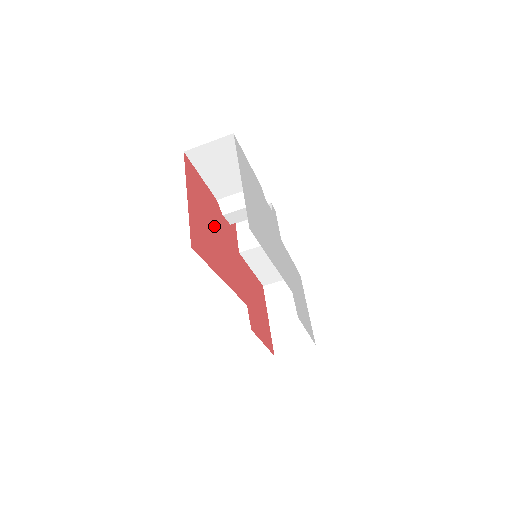
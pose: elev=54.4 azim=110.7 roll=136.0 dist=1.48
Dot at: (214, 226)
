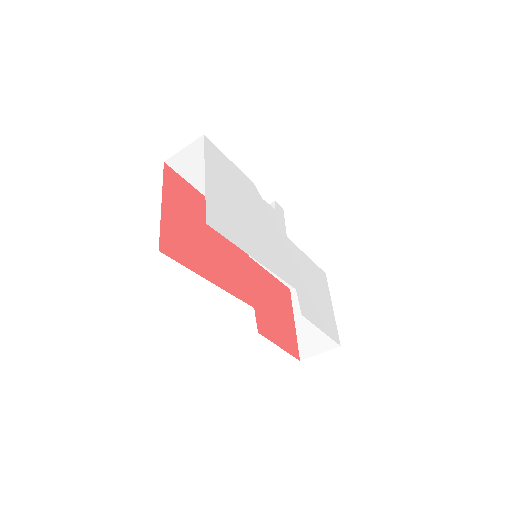
Dot at: (206, 230)
